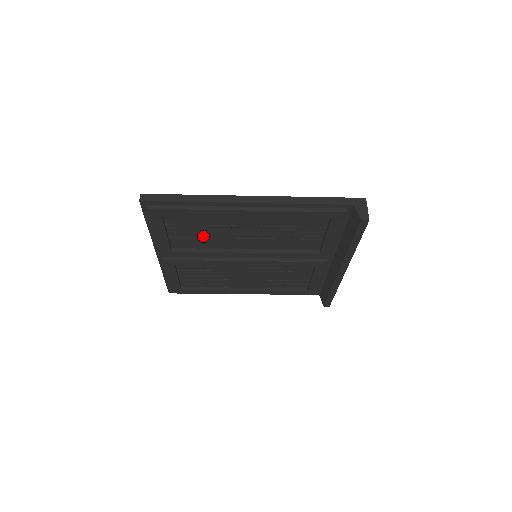
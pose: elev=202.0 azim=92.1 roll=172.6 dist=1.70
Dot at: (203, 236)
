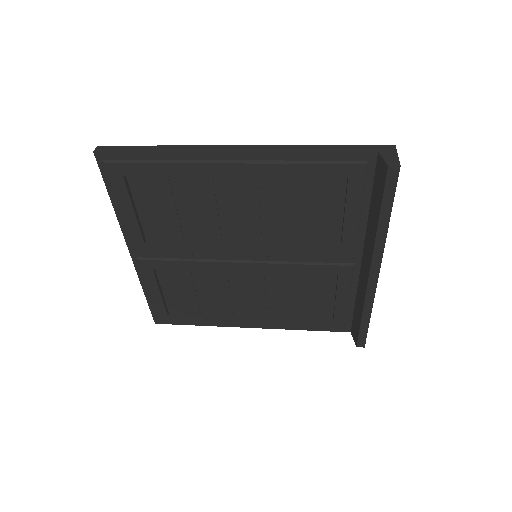
Dot at: (182, 218)
